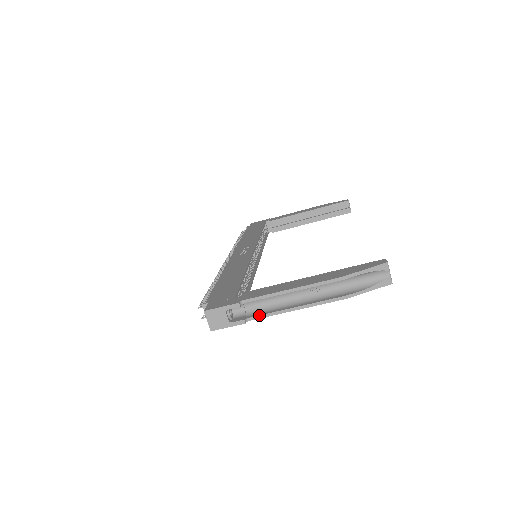
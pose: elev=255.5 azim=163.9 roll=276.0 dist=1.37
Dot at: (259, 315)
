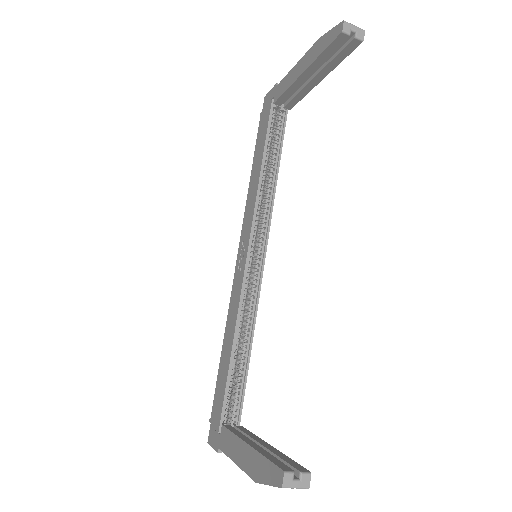
Dot at: occluded
